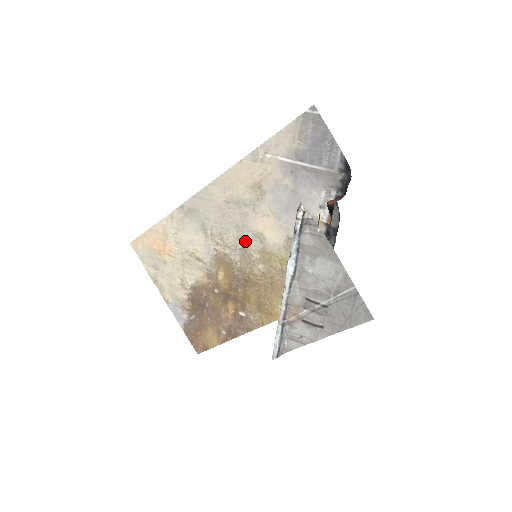
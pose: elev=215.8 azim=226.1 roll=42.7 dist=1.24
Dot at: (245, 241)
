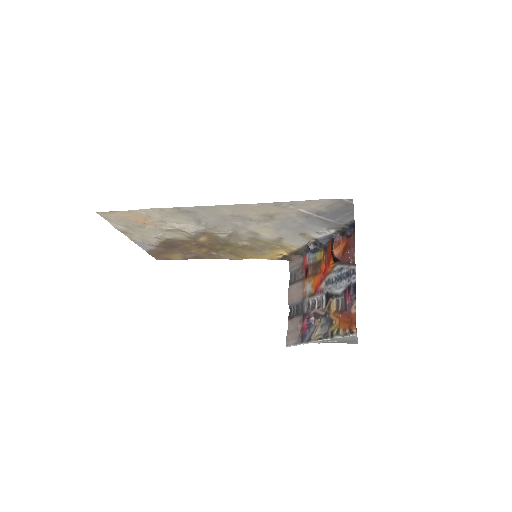
Dot at: (239, 233)
